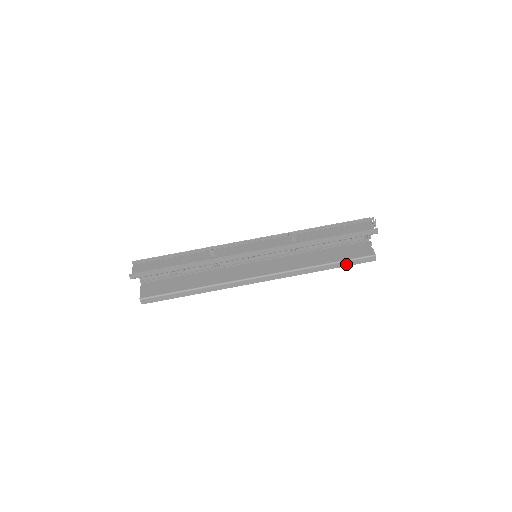
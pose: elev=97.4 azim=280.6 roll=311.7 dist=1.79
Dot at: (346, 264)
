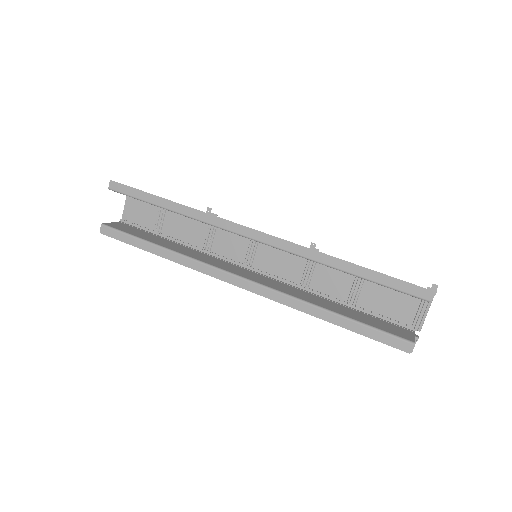
Dot at: (364, 331)
